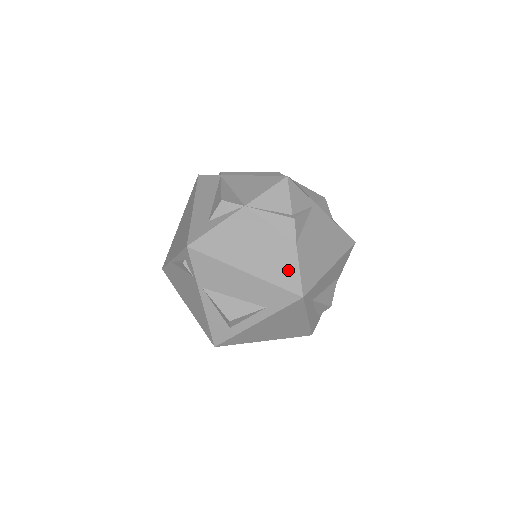
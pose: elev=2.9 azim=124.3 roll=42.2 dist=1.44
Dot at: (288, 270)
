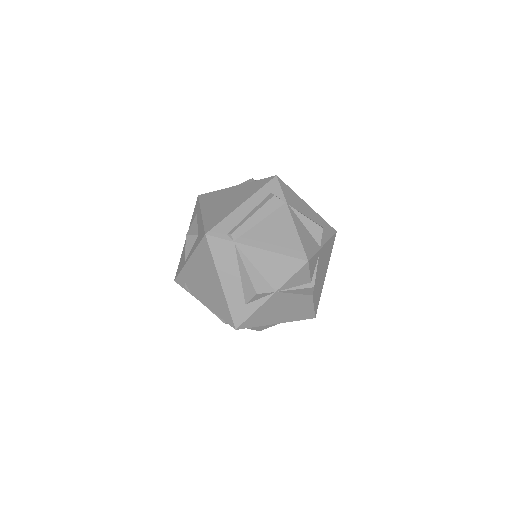
Dot at: (306, 311)
